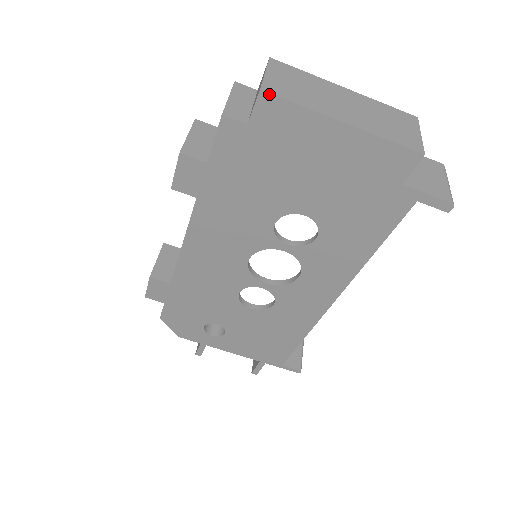
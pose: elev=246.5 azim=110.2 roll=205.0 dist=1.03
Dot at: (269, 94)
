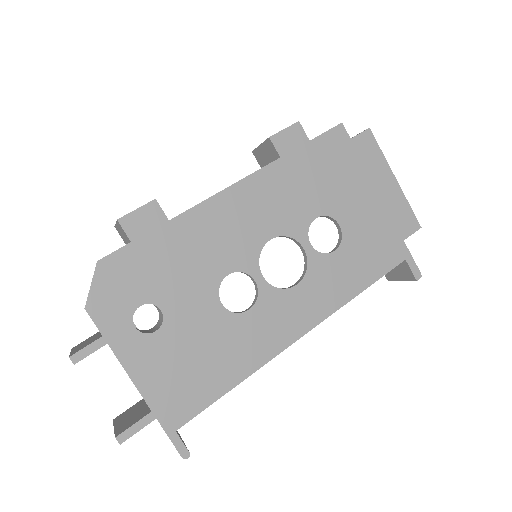
Dot at: (372, 133)
